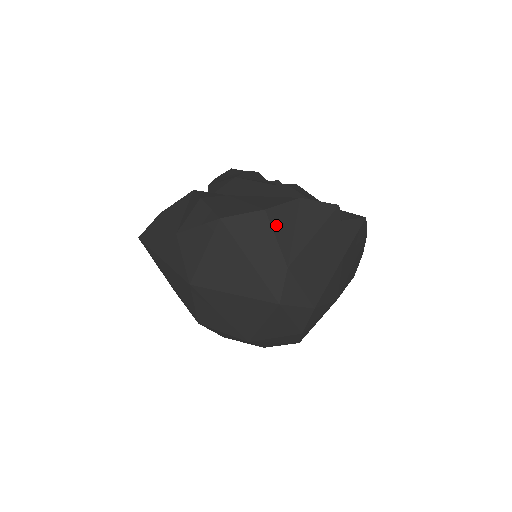
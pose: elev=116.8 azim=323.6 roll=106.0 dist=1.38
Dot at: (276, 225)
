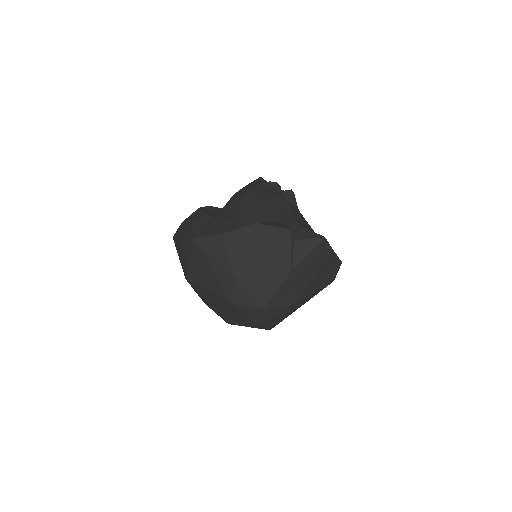
Dot at: (230, 246)
